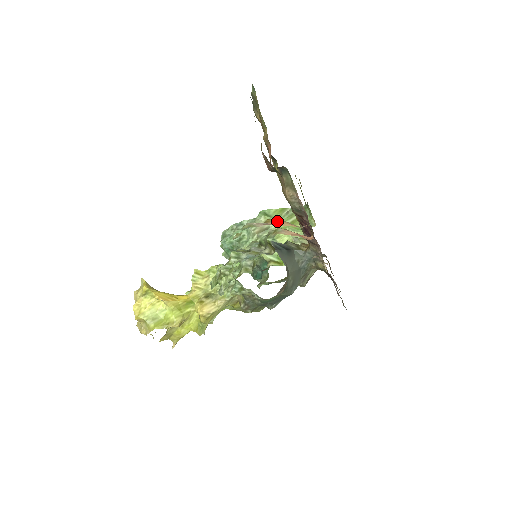
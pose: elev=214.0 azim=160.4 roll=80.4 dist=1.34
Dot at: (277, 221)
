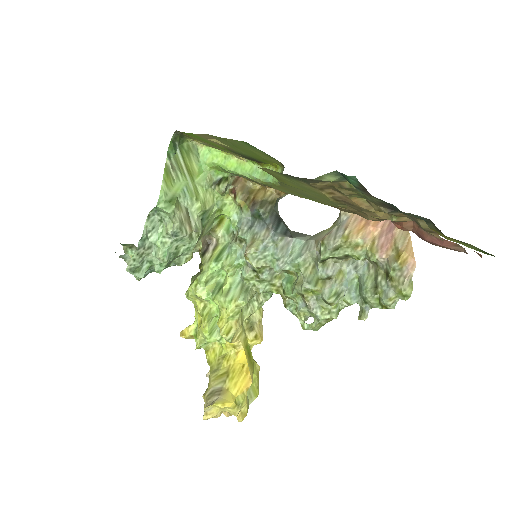
Dot at: (409, 253)
